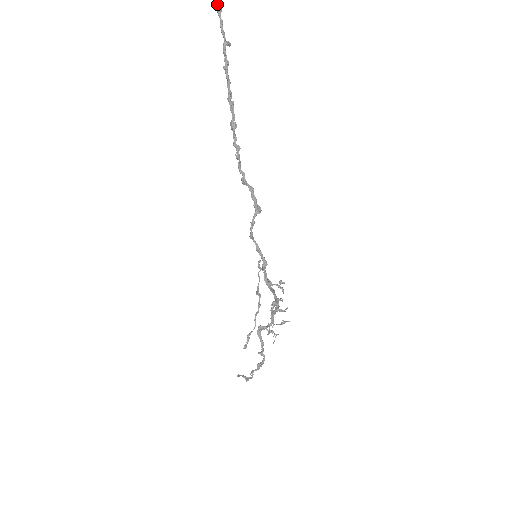
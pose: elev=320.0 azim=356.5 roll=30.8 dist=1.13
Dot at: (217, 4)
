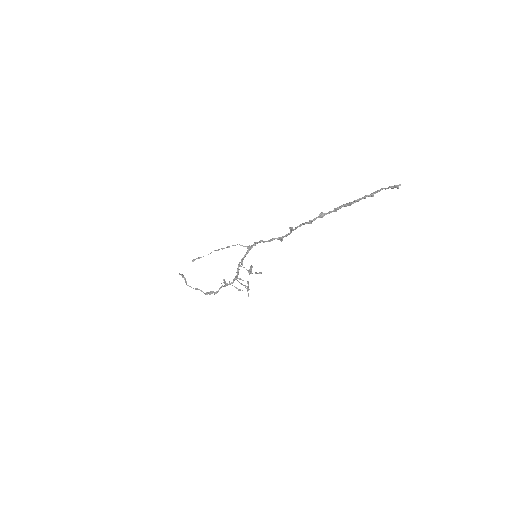
Dot at: (395, 186)
